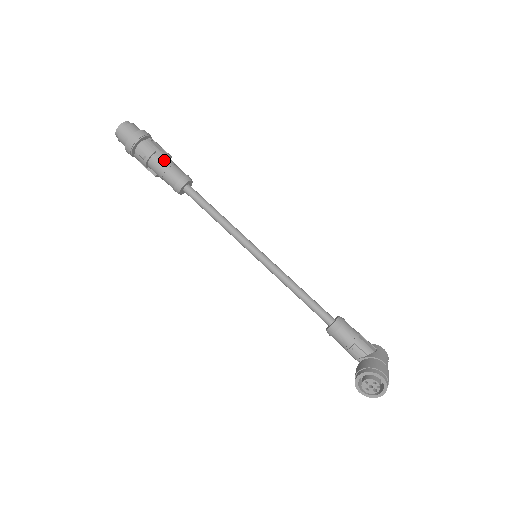
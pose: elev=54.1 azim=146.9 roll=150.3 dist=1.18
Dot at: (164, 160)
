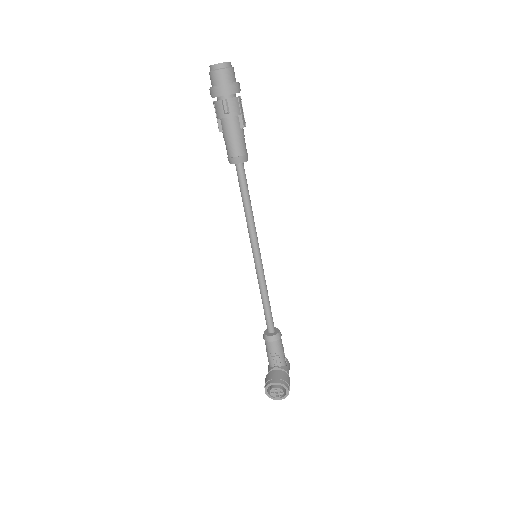
Dot at: (241, 128)
